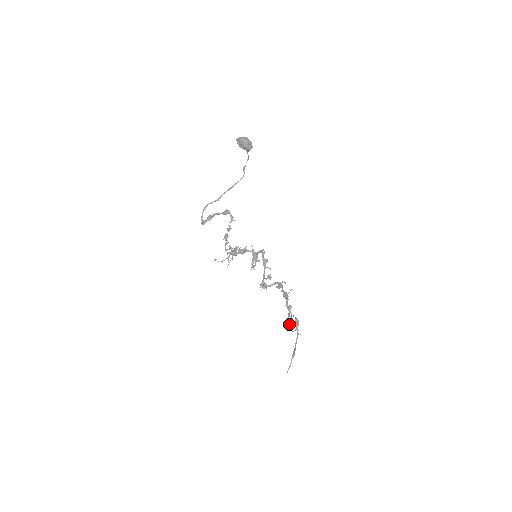
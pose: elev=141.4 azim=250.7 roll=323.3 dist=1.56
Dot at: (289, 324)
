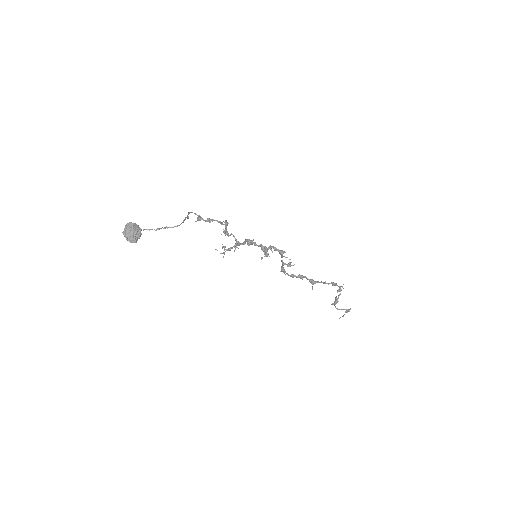
Dot at: (339, 291)
